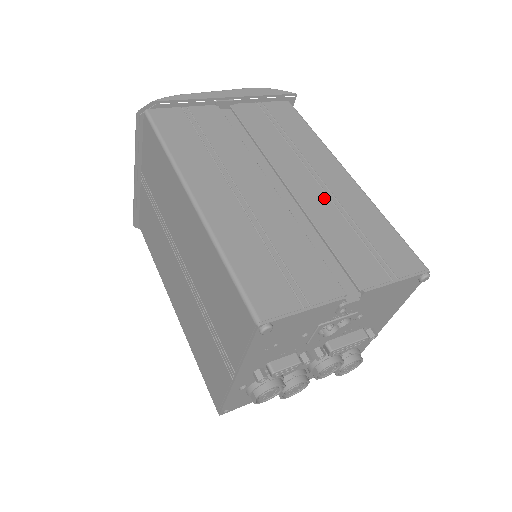
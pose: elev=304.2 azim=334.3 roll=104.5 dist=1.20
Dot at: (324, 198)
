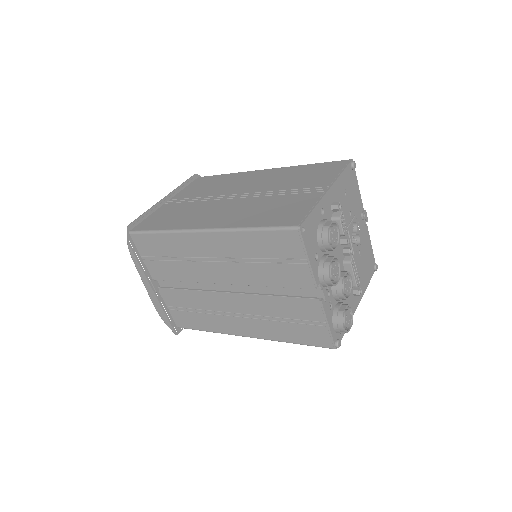
Dot at: occluded
